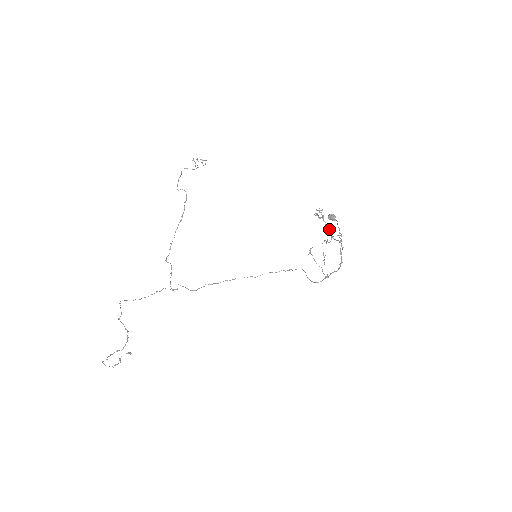
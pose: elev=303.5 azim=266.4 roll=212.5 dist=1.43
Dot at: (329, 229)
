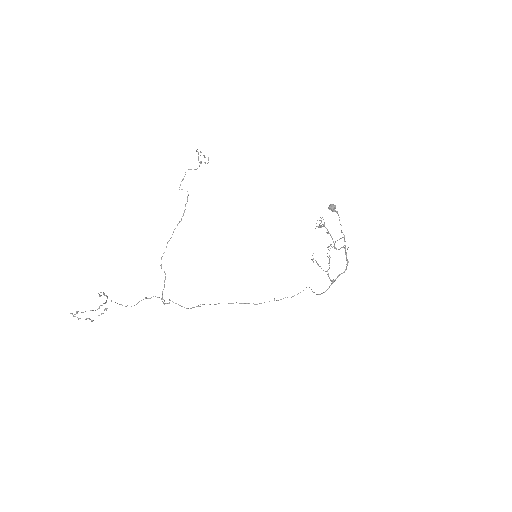
Dot at: (332, 238)
